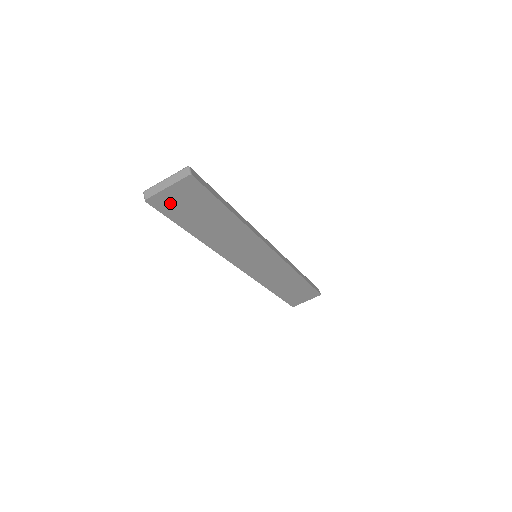
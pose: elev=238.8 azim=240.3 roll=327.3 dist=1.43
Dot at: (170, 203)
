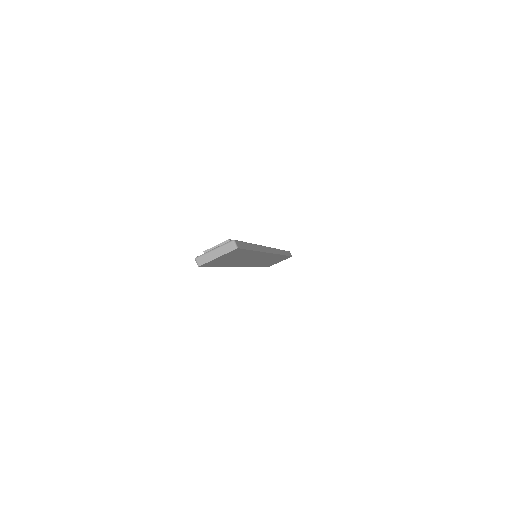
Dot at: (215, 262)
